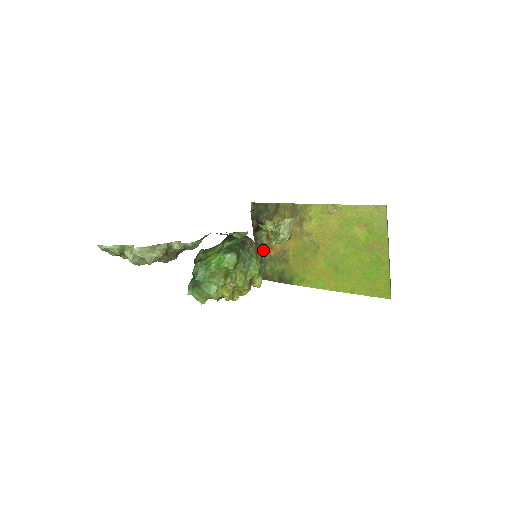
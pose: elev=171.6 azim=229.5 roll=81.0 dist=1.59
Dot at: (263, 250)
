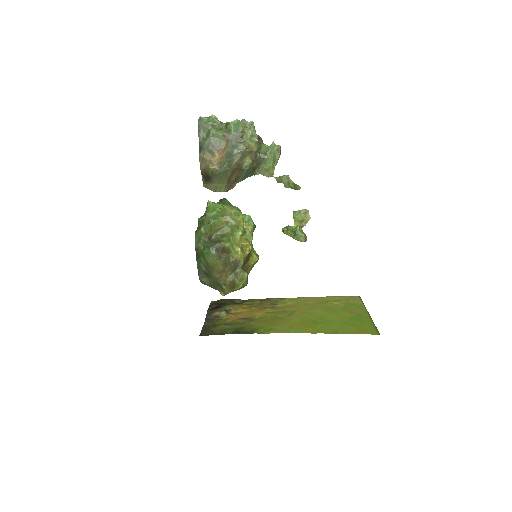
Dot at: (215, 321)
